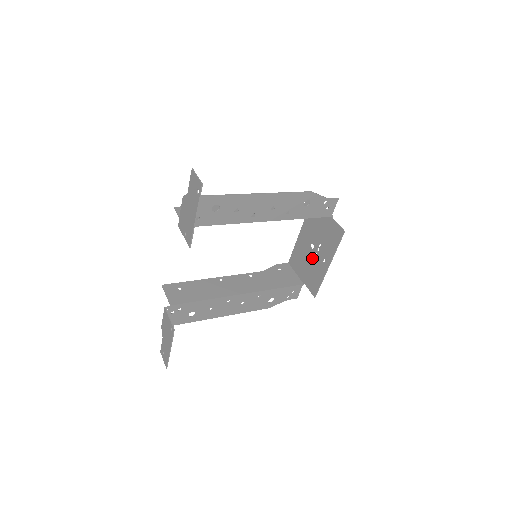
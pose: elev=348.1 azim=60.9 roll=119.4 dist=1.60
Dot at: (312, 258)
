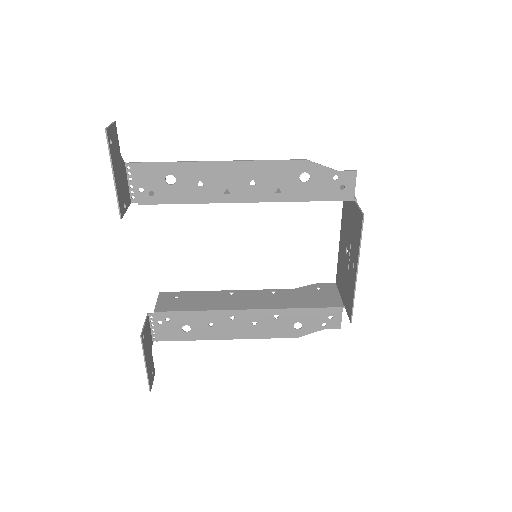
Dot at: (347, 267)
